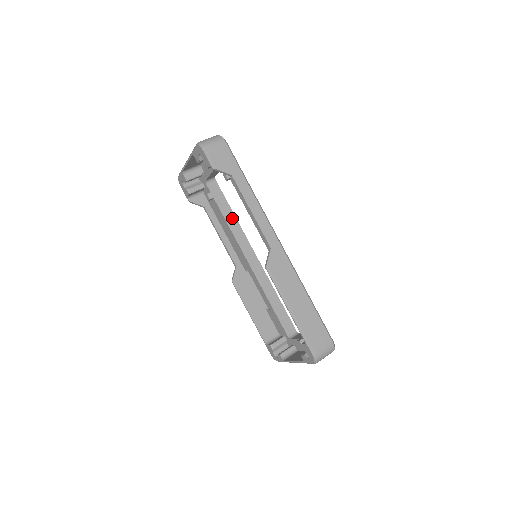
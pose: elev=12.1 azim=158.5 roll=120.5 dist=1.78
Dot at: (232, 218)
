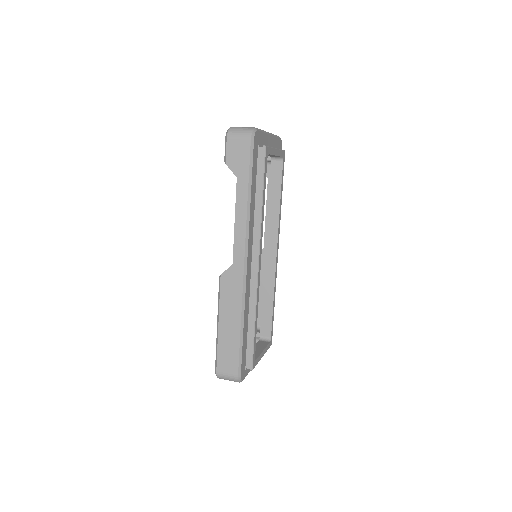
Dot at: (276, 205)
